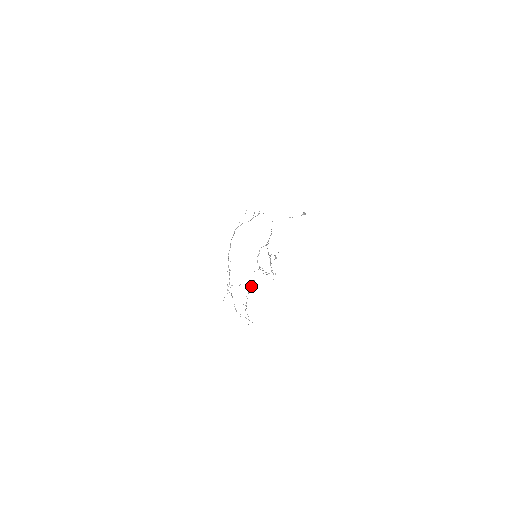
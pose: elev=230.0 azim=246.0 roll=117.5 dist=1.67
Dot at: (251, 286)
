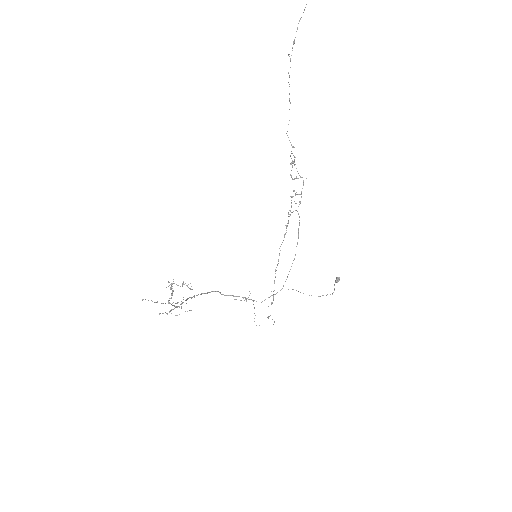
Dot at: occluded
